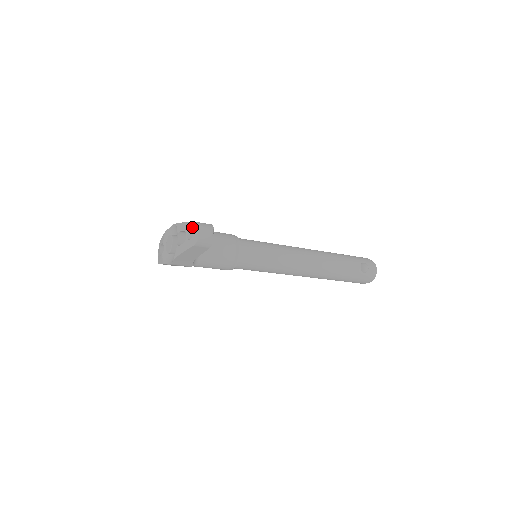
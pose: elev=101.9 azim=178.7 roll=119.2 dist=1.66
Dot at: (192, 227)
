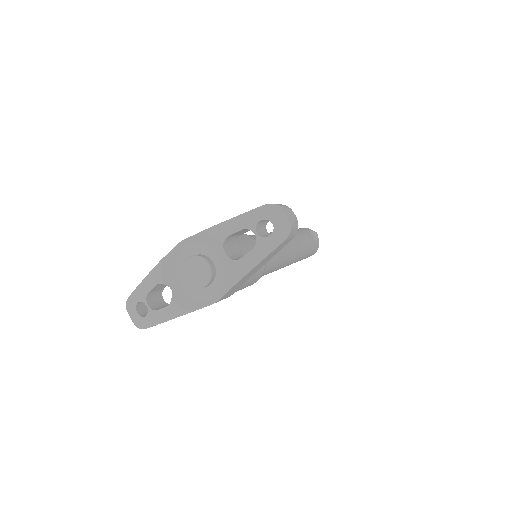
Dot at: (264, 215)
